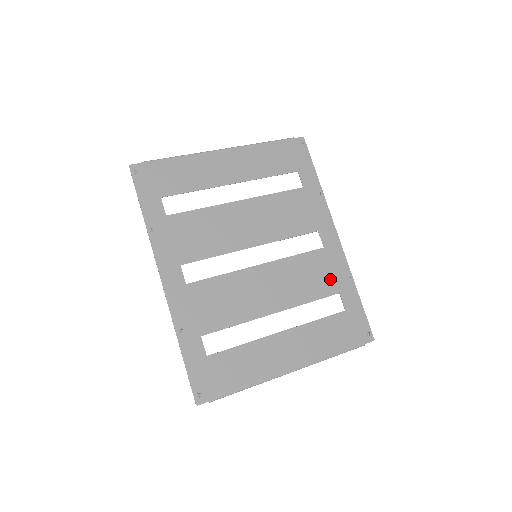
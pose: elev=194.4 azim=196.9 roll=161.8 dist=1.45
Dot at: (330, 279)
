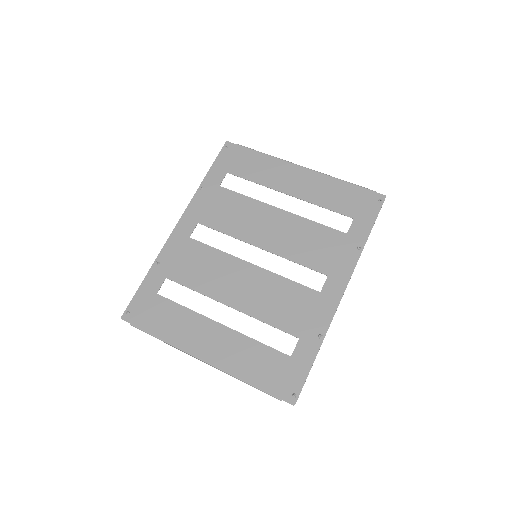
Dot at: (301, 321)
